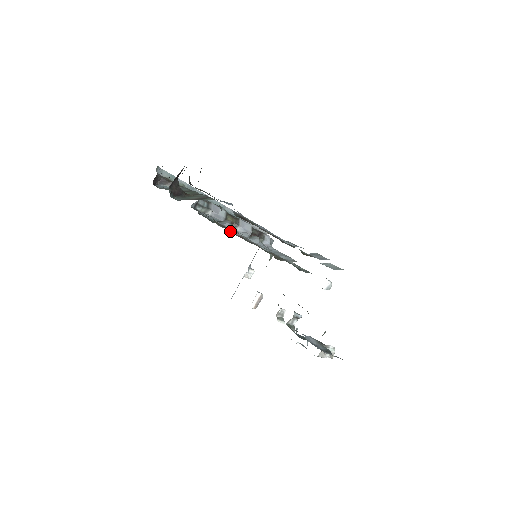
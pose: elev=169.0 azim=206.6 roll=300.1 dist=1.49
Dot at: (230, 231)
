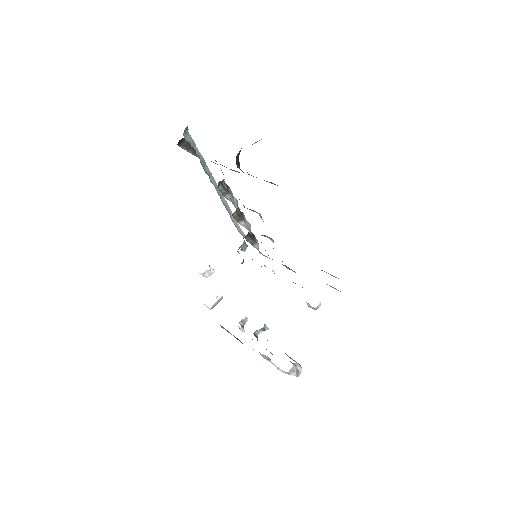
Dot at: occluded
